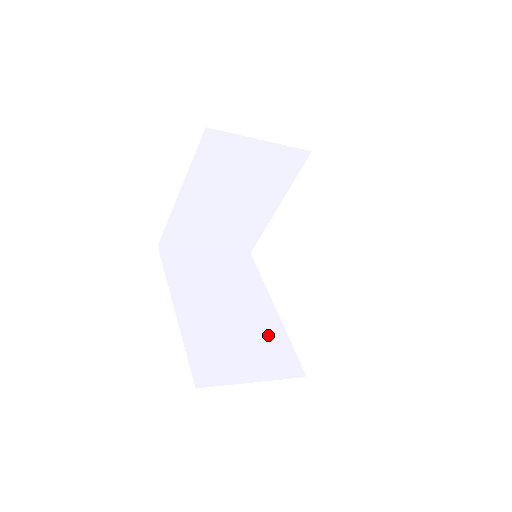
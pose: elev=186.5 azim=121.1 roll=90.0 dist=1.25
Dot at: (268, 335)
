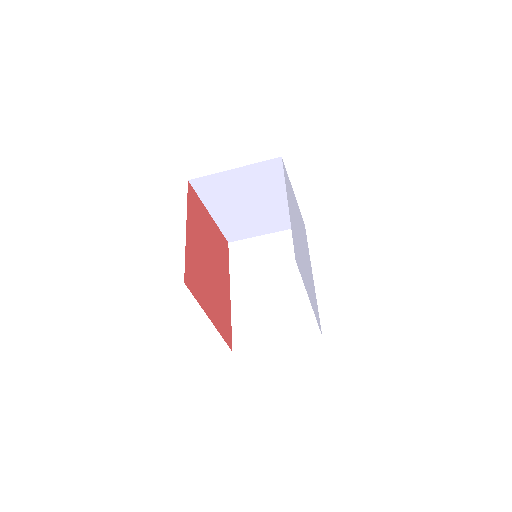
Dot at: (298, 304)
